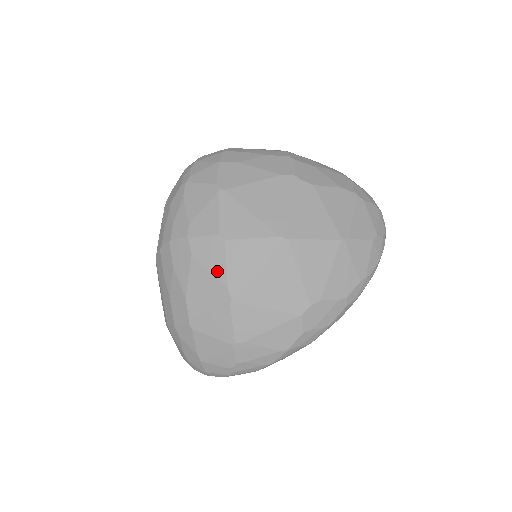
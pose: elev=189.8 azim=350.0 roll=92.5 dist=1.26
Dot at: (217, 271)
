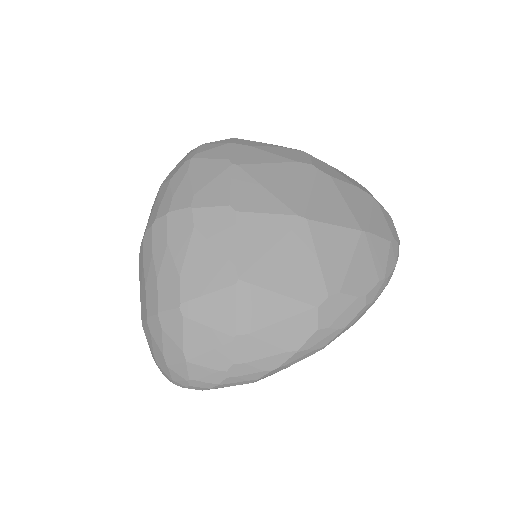
Dot at: (224, 245)
